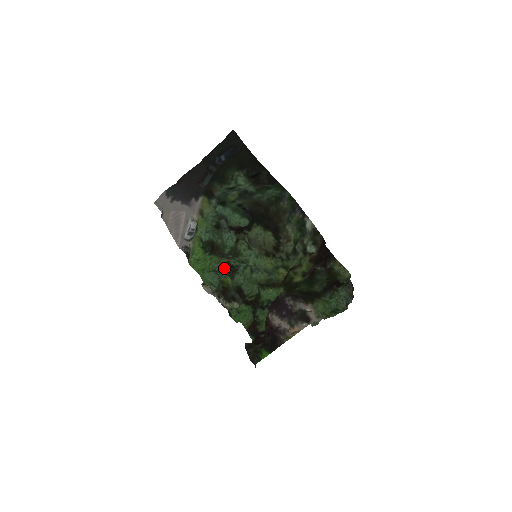
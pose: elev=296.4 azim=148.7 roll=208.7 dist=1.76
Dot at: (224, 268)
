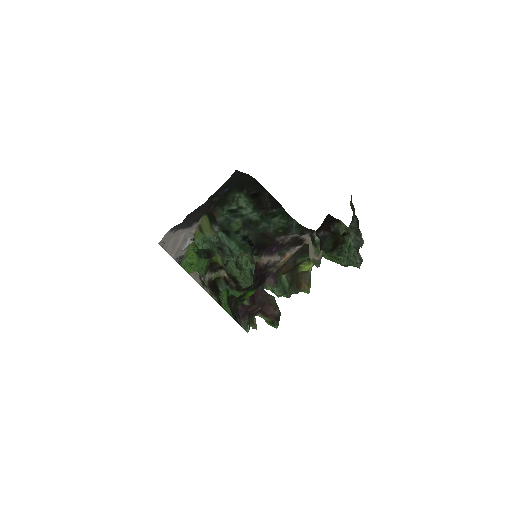
Dot at: occluded
